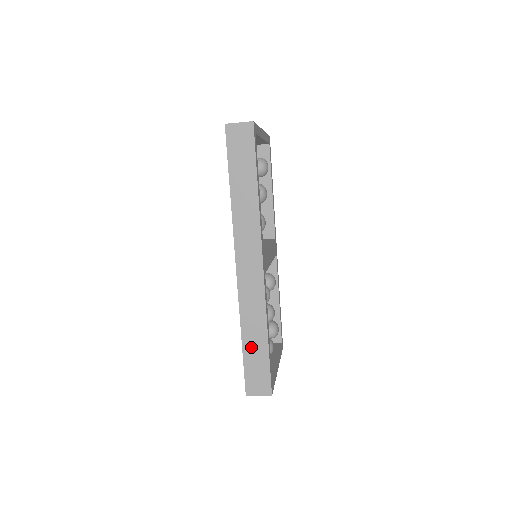
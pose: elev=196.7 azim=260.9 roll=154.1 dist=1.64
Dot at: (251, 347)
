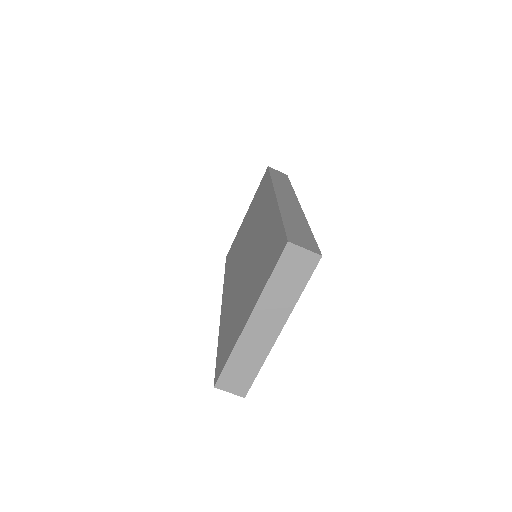
Dot at: (292, 223)
